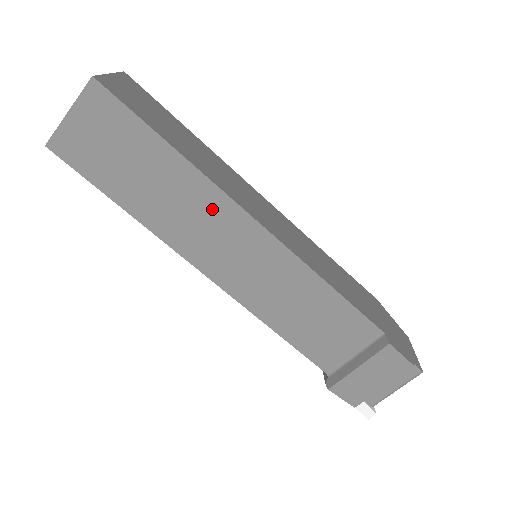
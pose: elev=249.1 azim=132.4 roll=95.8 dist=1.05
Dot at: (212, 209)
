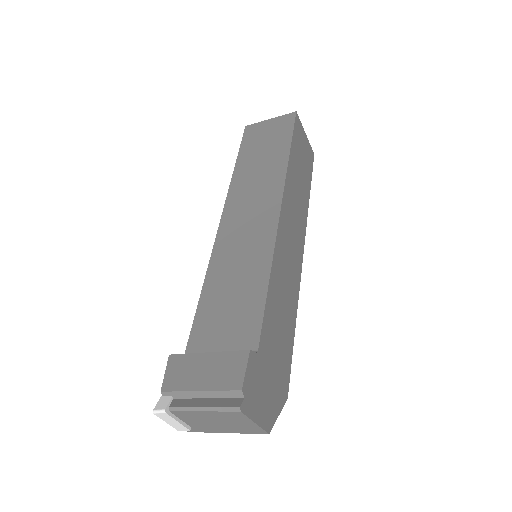
Dot at: (269, 189)
